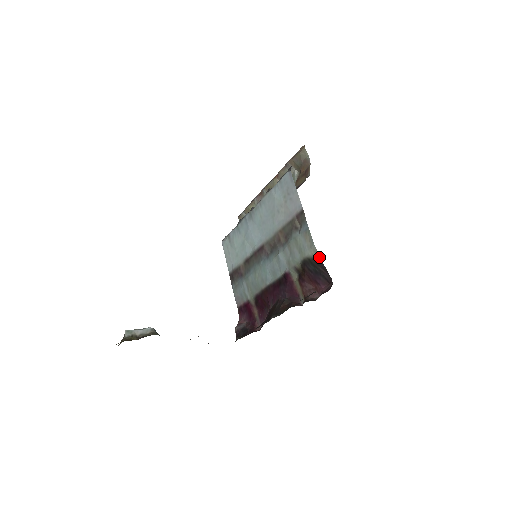
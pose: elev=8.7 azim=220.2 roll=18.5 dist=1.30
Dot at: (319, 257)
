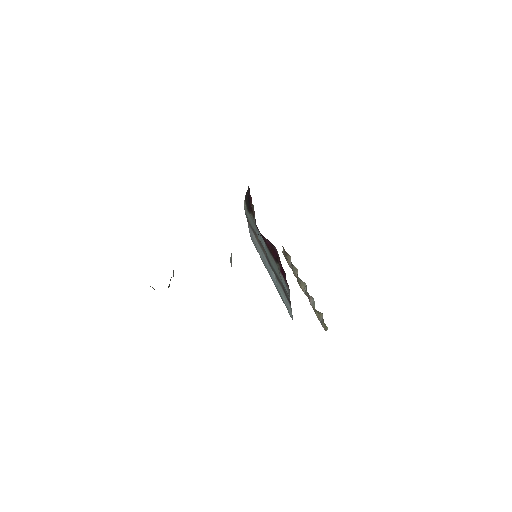
Dot at: (245, 199)
